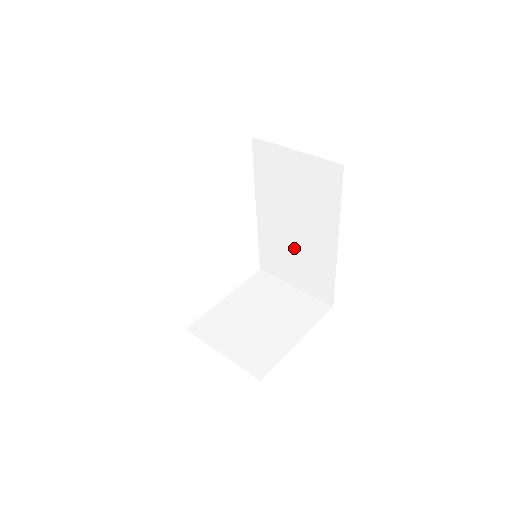
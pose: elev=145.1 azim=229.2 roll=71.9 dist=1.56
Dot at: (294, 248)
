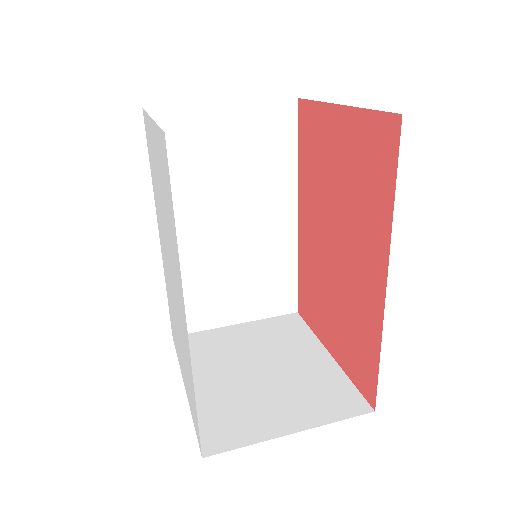
Dot at: (233, 260)
